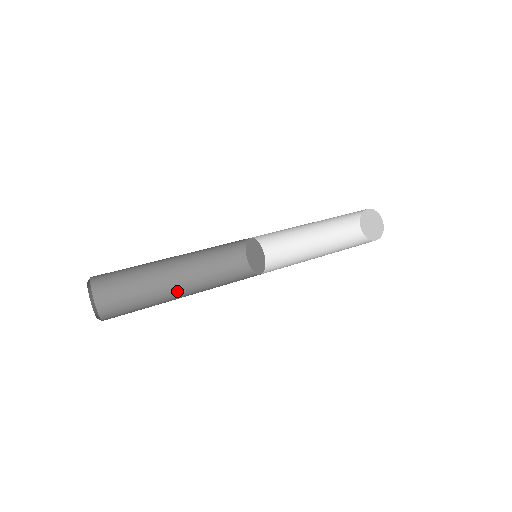
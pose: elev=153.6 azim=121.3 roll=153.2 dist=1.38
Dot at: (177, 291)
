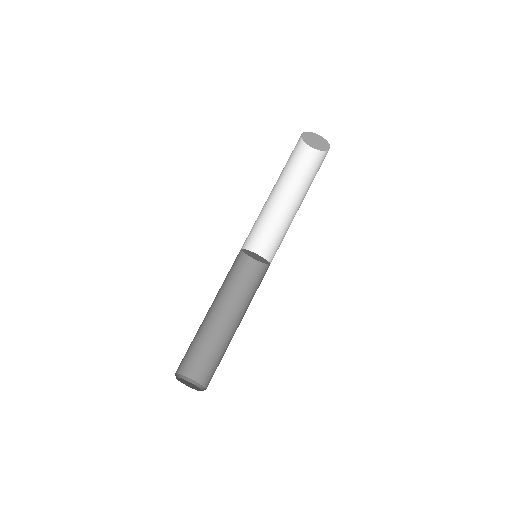
Dot at: (220, 320)
